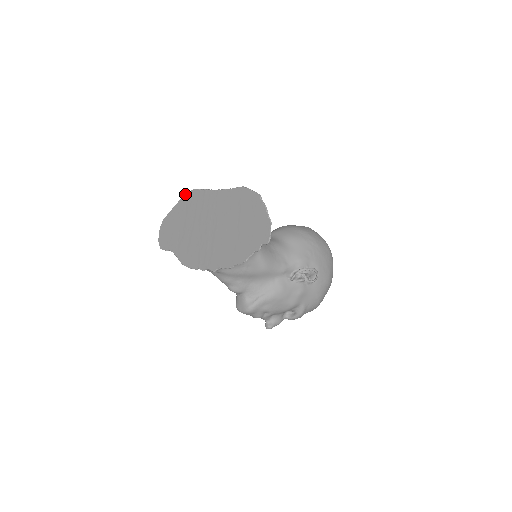
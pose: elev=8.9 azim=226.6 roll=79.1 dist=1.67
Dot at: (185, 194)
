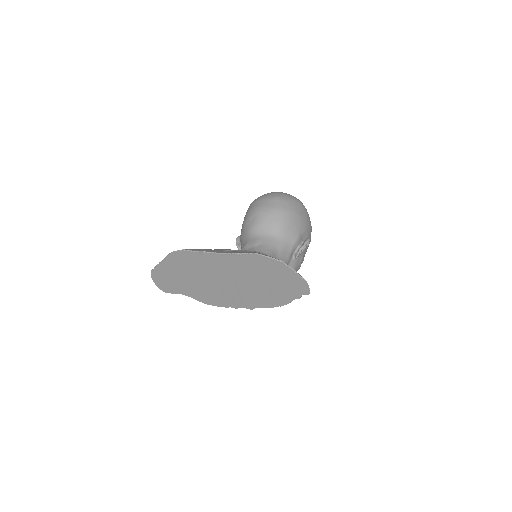
Dot at: (171, 254)
